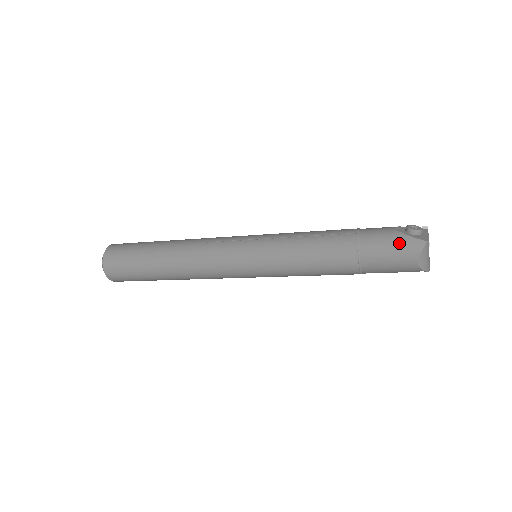
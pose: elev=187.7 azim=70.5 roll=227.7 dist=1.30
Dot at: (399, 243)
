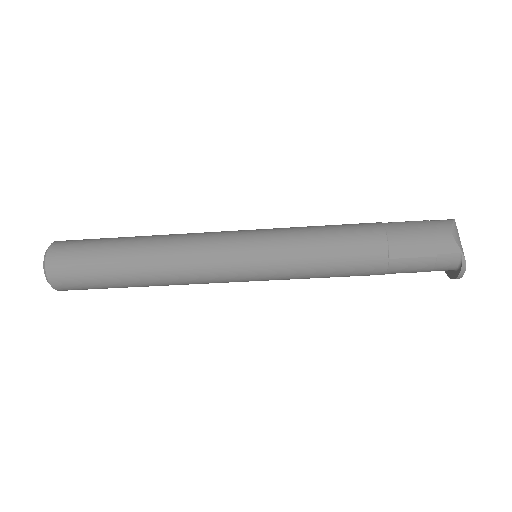
Dot at: (426, 220)
